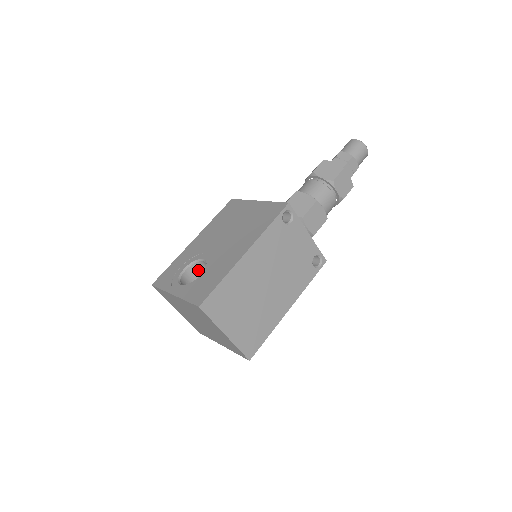
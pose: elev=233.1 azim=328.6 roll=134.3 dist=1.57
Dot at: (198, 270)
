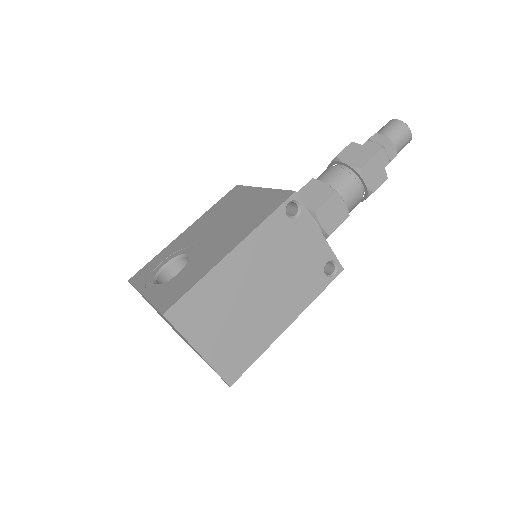
Dot at: (182, 267)
